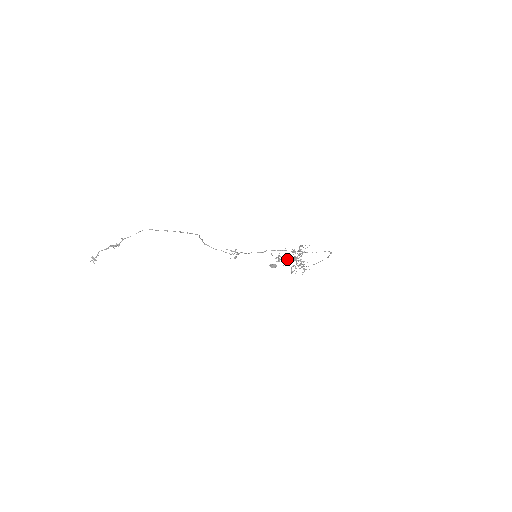
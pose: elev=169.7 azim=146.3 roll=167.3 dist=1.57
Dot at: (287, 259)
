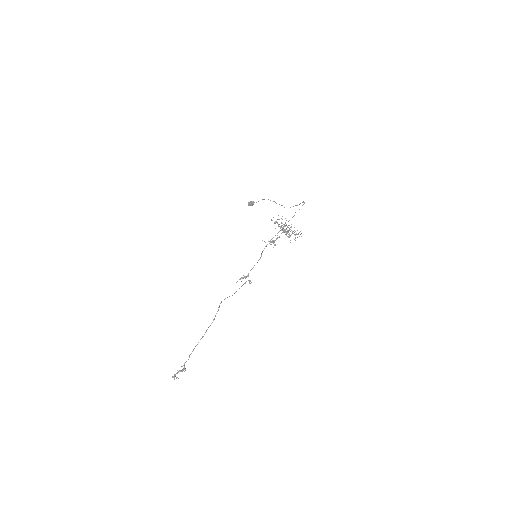
Dot at: (279, 237)
